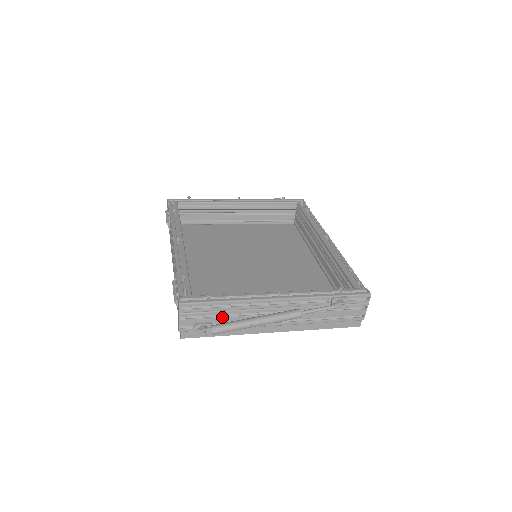
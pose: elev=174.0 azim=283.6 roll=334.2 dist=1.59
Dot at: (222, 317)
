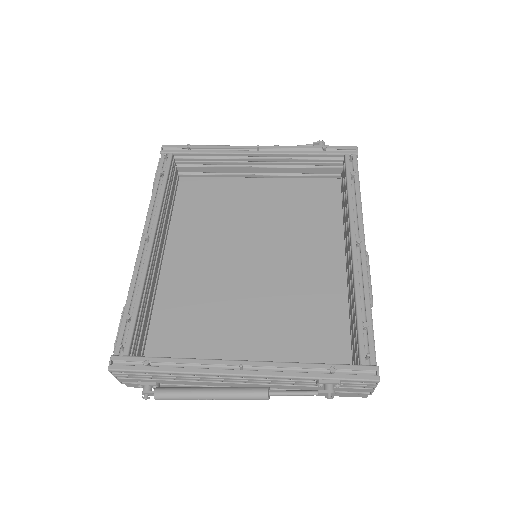
Dot at: (169, 380)
